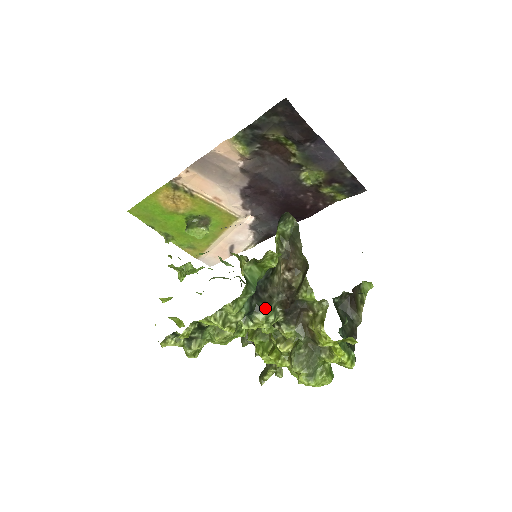
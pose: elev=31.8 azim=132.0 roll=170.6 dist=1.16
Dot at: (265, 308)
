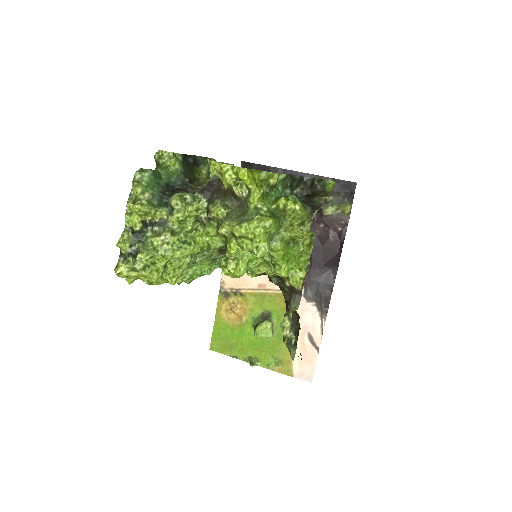
Dot at: (179, 193)
